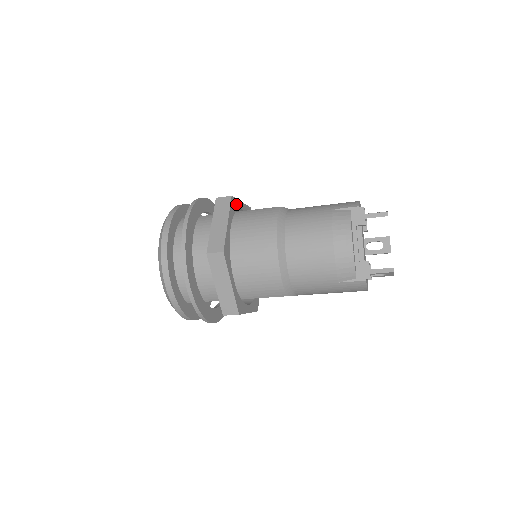
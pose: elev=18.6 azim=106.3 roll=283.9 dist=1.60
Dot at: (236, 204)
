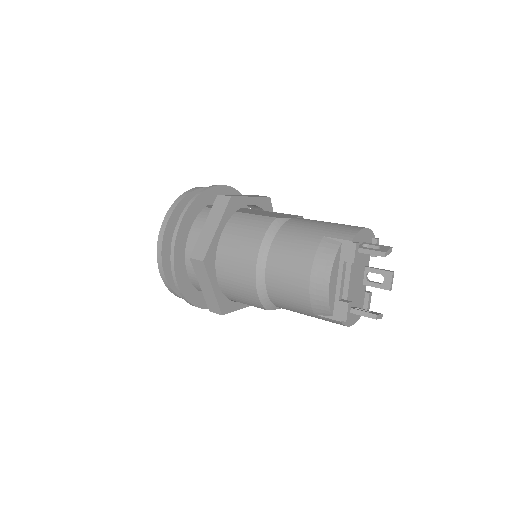
Dot at: (239, 202)
